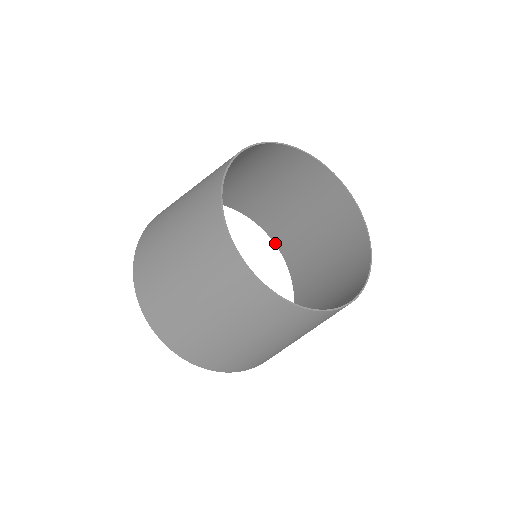
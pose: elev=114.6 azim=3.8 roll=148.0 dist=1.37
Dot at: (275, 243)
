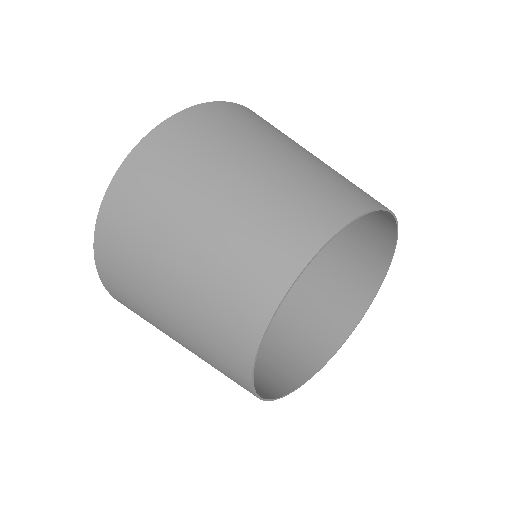
Dot at: occluded
